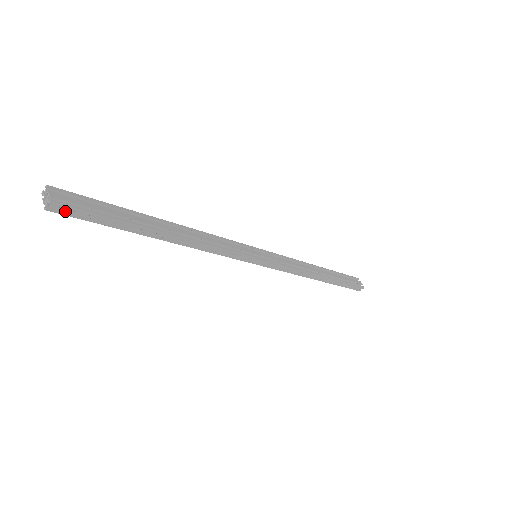
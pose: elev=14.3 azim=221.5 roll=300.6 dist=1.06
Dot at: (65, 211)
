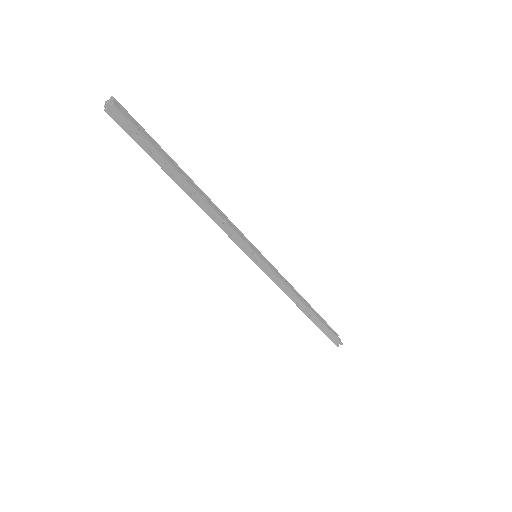
Dot at: (119, 121)
